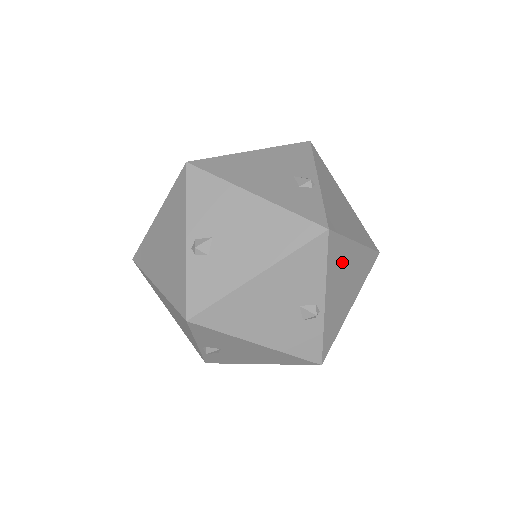
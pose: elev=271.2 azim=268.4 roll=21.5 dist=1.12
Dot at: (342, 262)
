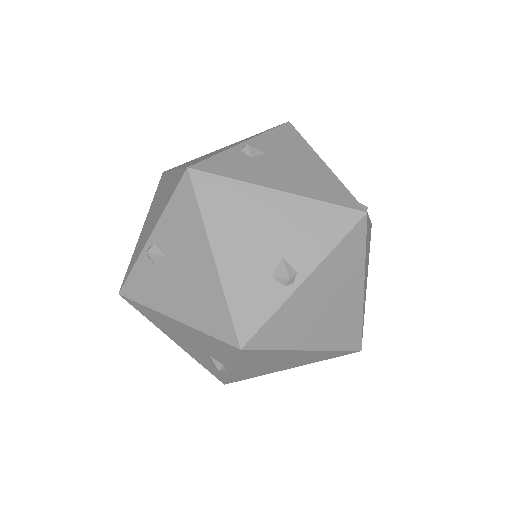
Dot at: (270, 357)
